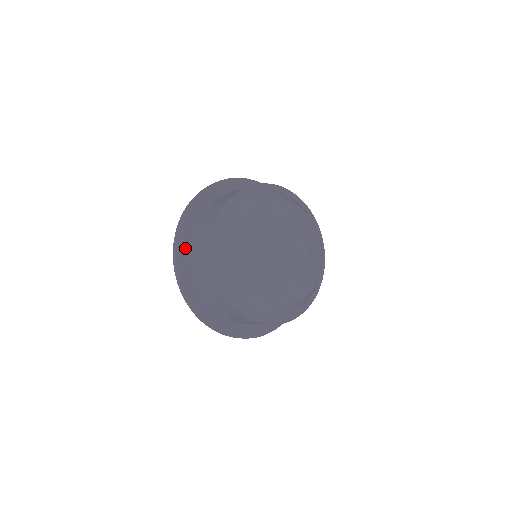
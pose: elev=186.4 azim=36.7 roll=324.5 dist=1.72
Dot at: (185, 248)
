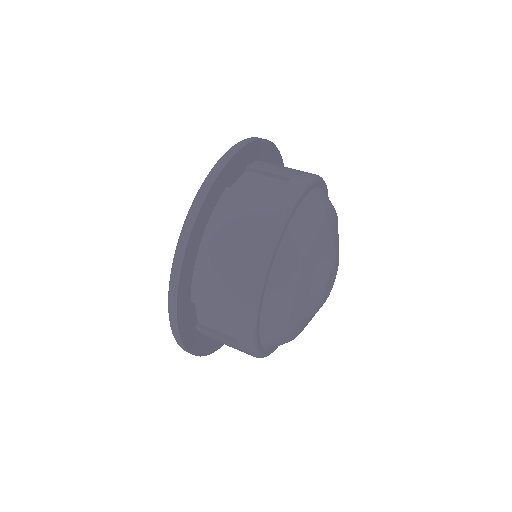
Dot at: (205, 217)
